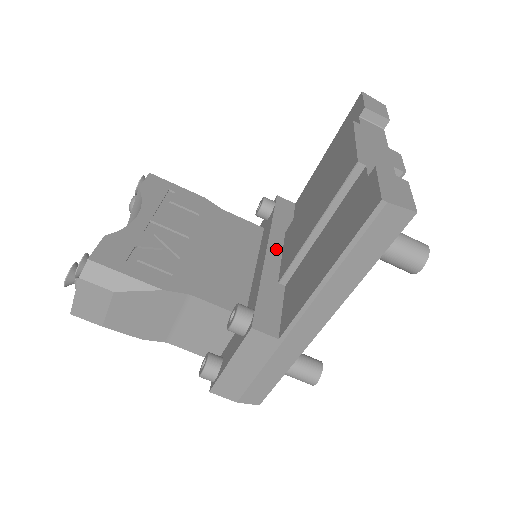
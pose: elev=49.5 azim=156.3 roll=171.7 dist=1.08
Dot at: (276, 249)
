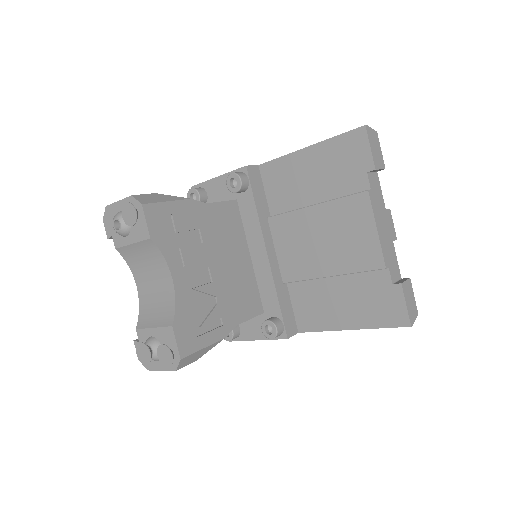
Dot at: (271, 247)
